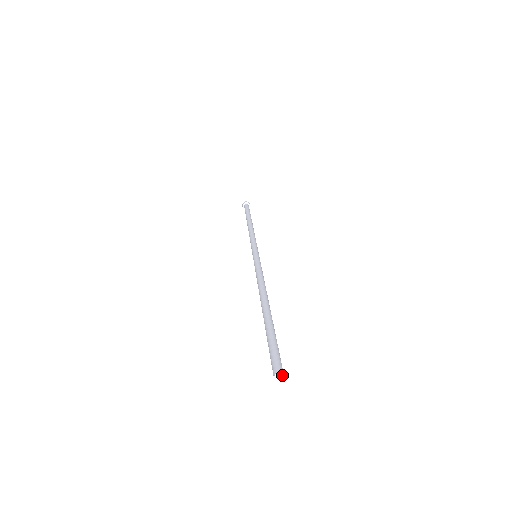
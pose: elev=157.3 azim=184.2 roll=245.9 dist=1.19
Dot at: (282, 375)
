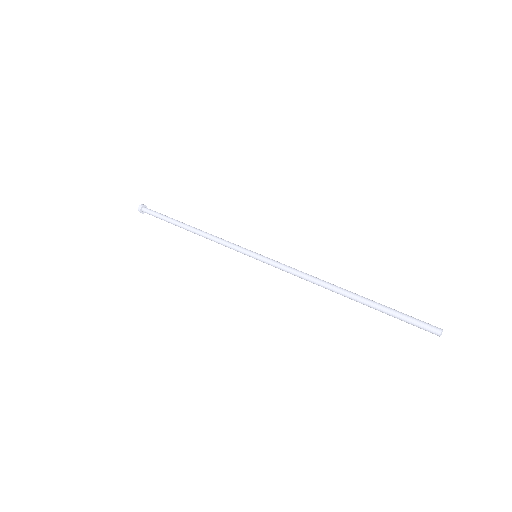
Dot at: (442, 331)
